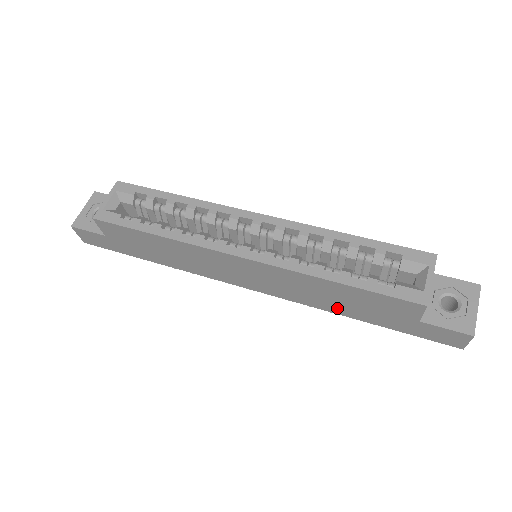
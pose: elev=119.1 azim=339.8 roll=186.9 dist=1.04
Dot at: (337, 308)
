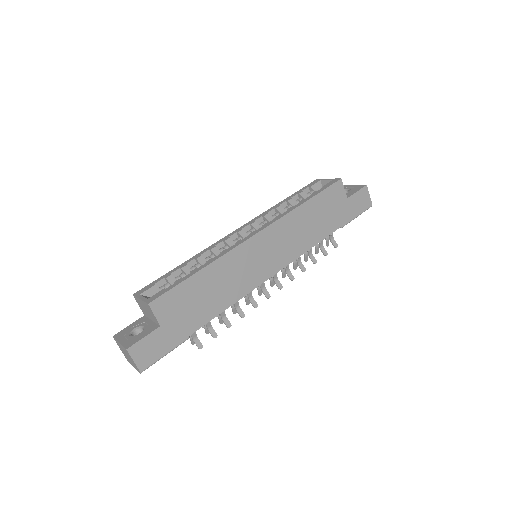
Dot at: (317, 234)
